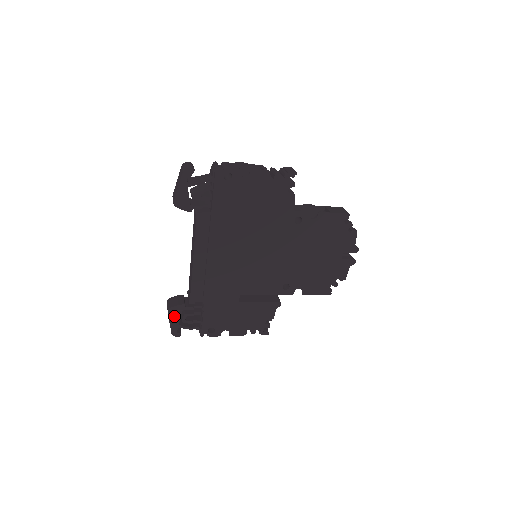
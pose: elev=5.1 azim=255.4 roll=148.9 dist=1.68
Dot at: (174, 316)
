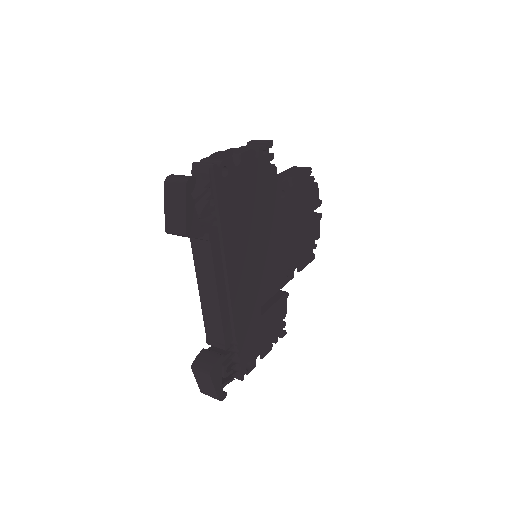
Dot at: (216, 377)
